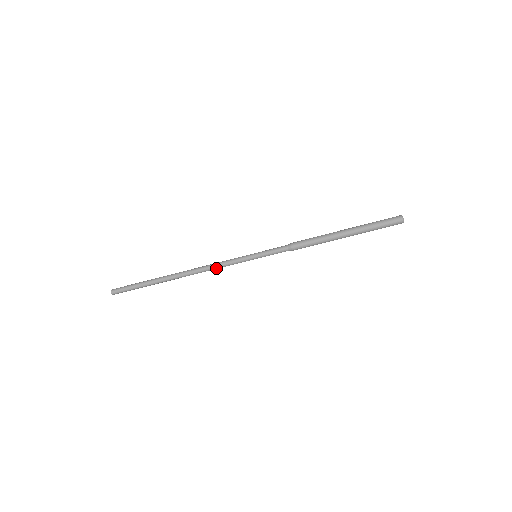
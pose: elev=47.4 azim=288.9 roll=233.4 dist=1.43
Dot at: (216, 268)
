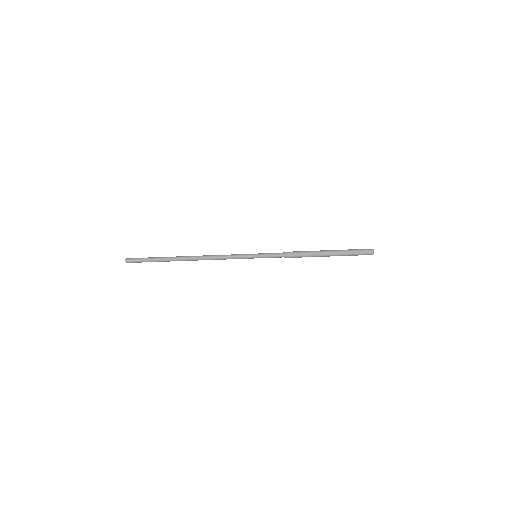
Dot at: (221, 259)
